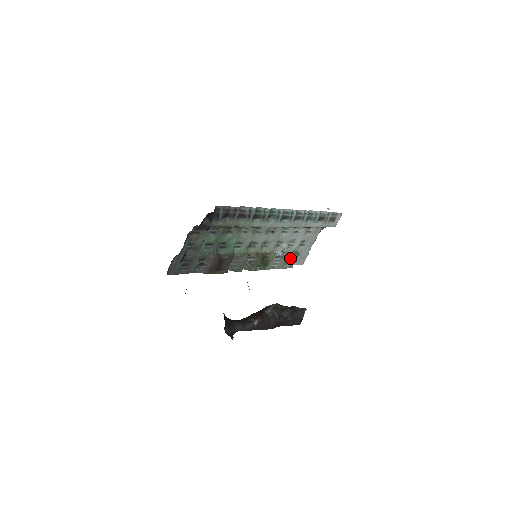
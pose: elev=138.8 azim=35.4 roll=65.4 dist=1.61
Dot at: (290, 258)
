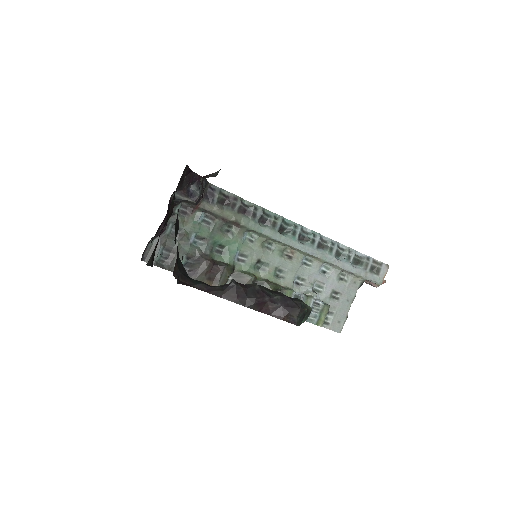
Dot at: (317, 308)
